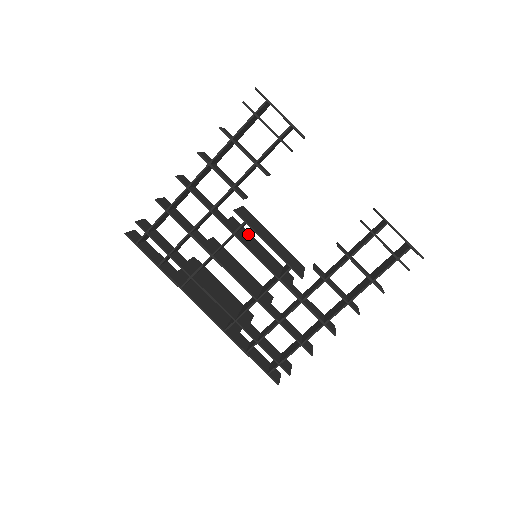
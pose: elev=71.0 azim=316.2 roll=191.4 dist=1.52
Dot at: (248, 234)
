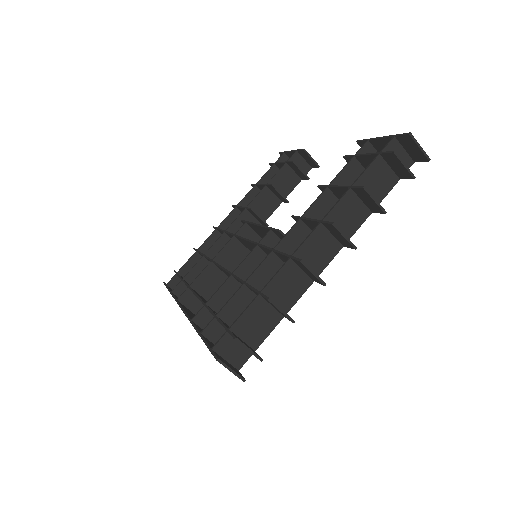
Dot at: occluded
